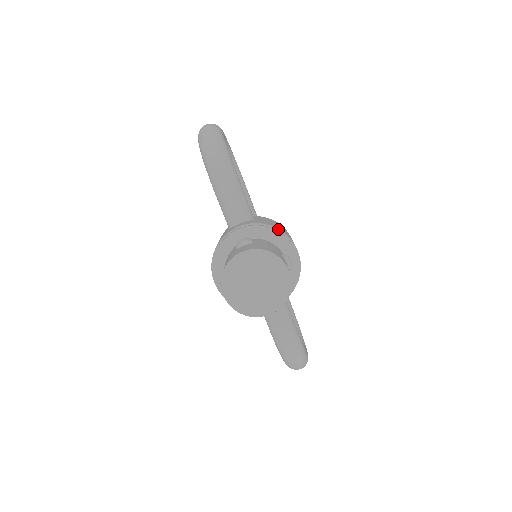
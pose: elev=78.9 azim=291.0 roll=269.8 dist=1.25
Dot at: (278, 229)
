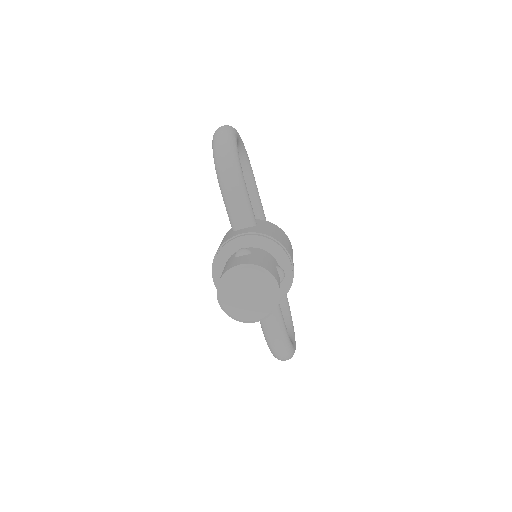
Dot at: (276, 240)
